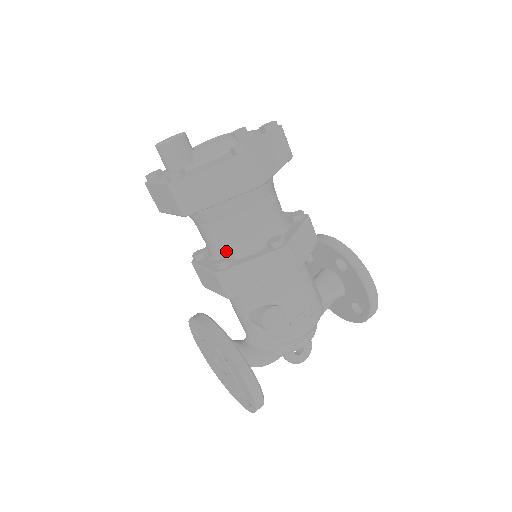
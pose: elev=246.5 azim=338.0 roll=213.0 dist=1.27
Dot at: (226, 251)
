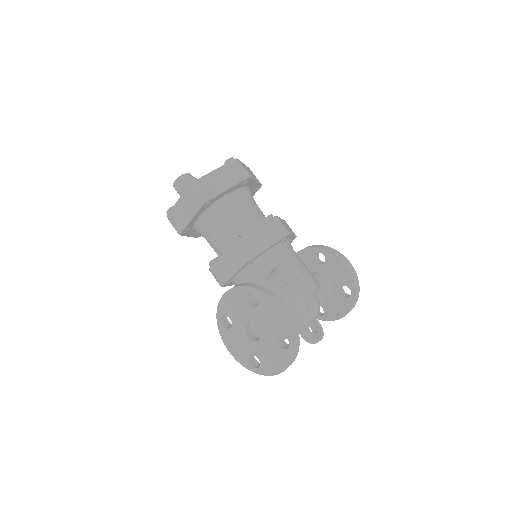
Dot at: occluded
